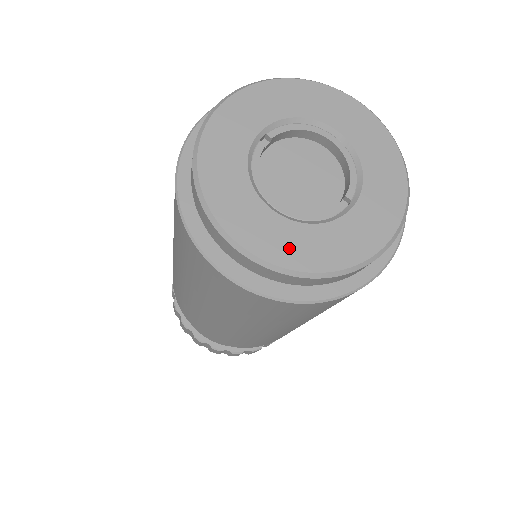
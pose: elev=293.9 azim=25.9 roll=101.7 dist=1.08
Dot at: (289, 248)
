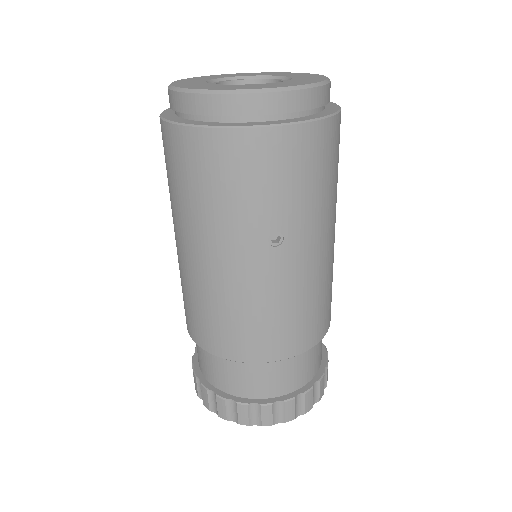
Dot at: (189, 85)
